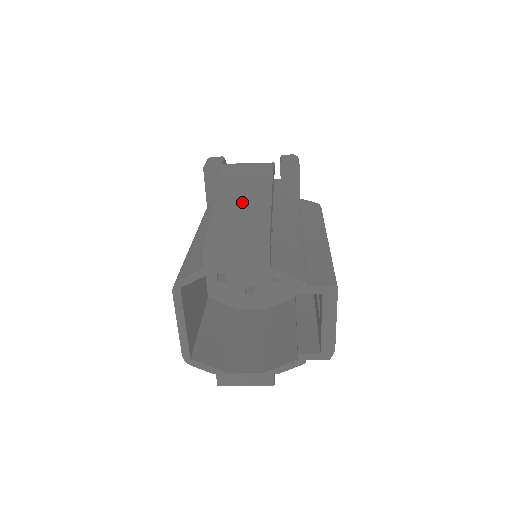
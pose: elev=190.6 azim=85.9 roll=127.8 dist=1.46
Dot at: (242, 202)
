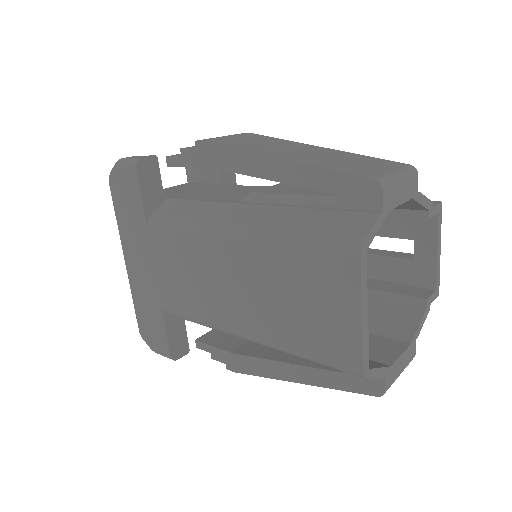
Dot at: (304, 152)
